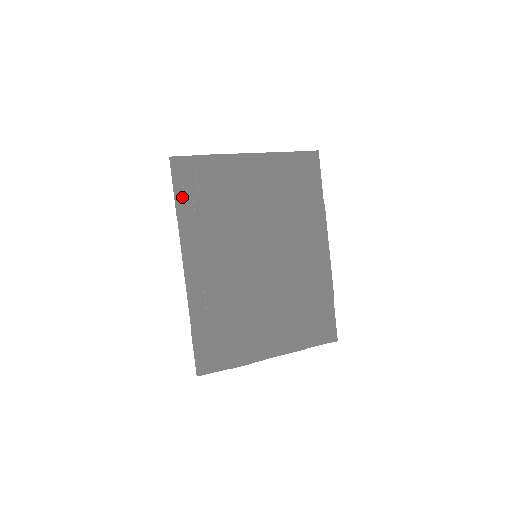
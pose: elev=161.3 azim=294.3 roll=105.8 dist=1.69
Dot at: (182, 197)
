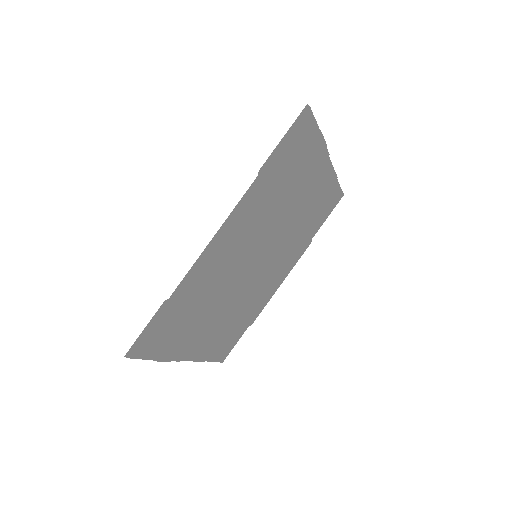
Dot at: (281, 156)
